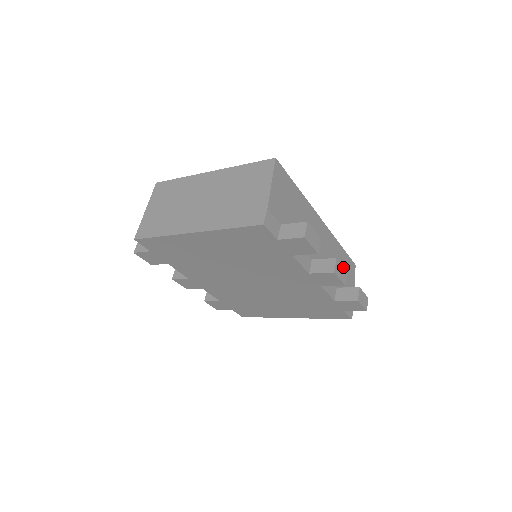
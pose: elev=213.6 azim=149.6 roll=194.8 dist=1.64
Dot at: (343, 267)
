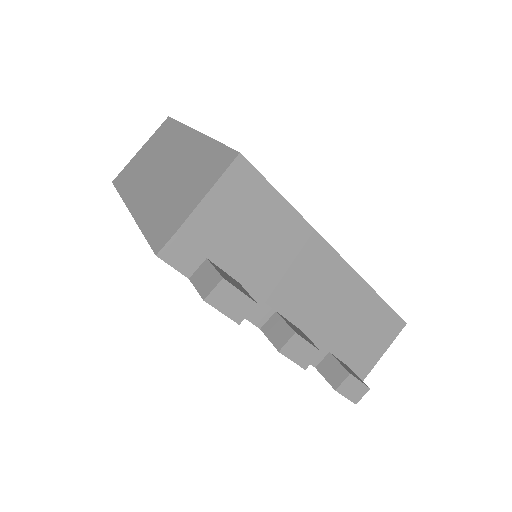
Dot at: (311, 345)
